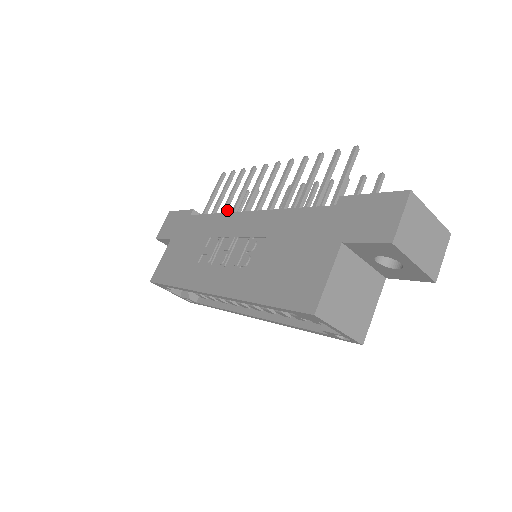
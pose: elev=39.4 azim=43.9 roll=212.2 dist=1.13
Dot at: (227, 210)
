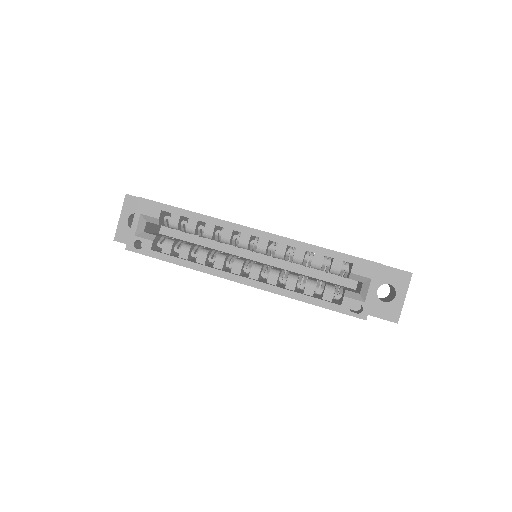
Dot at: occluded
